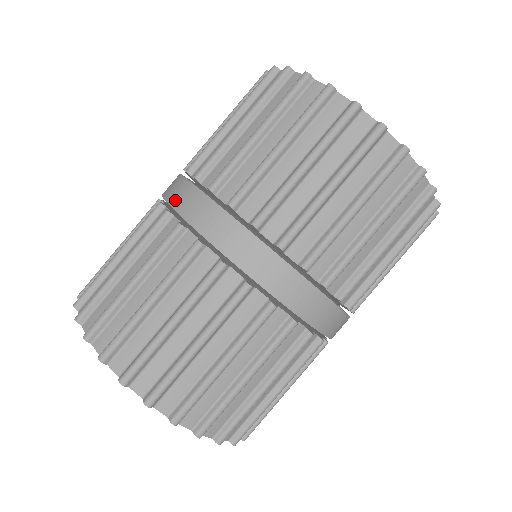
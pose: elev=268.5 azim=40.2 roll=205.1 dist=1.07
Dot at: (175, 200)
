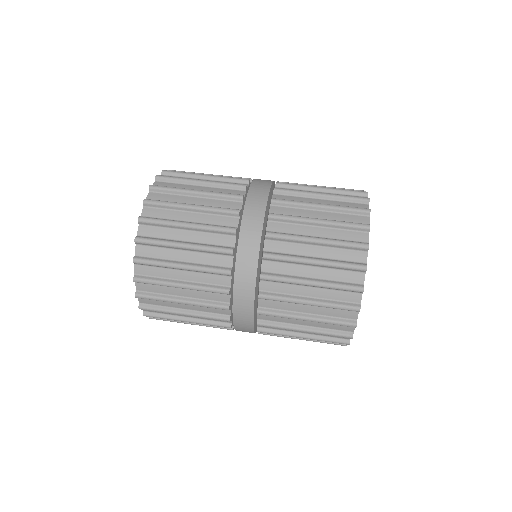
Dot at: occluded
